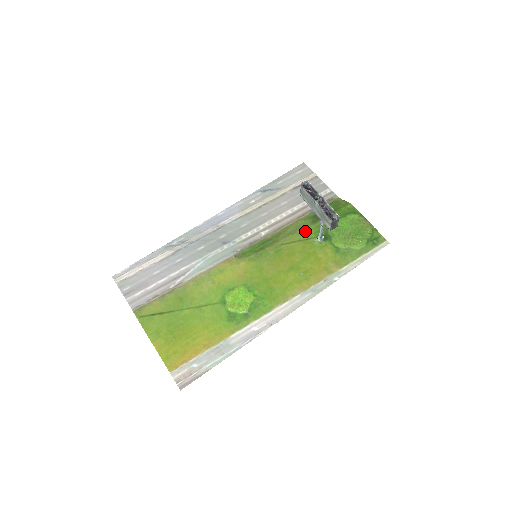
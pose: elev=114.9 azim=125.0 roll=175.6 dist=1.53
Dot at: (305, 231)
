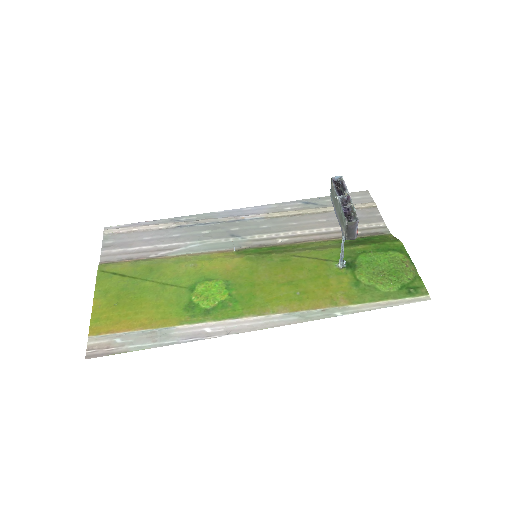
Dot at: (328, 251)
